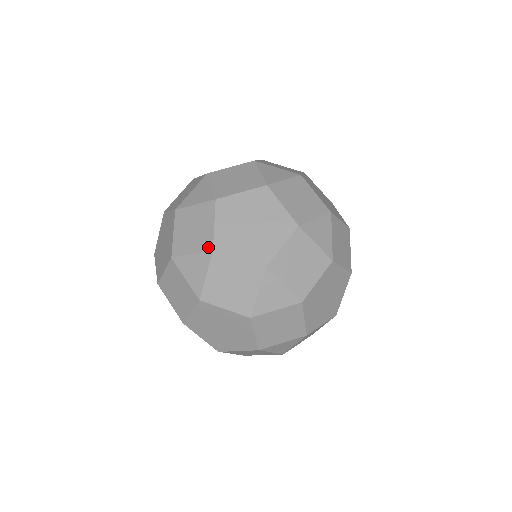
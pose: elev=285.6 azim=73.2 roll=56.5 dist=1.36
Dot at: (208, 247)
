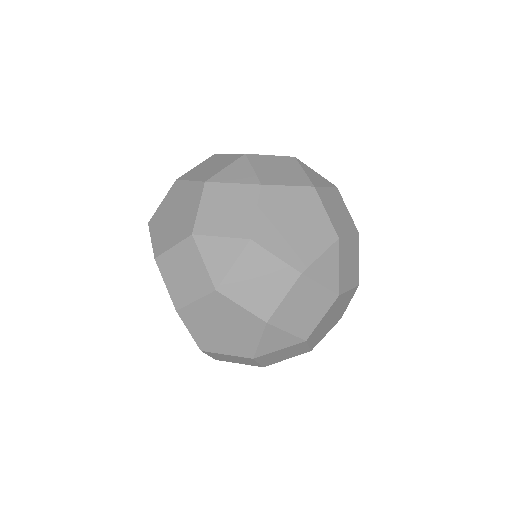
Dot at: occluded
